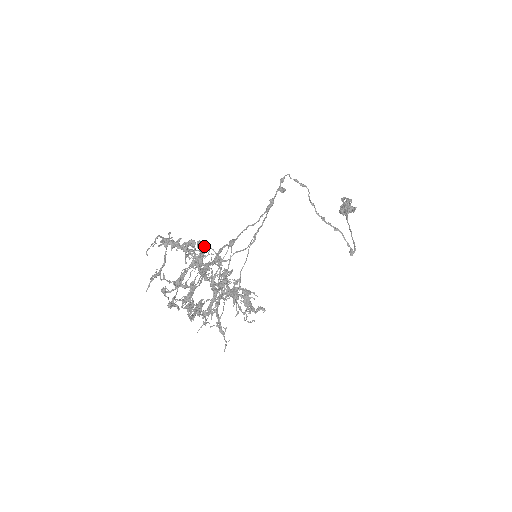
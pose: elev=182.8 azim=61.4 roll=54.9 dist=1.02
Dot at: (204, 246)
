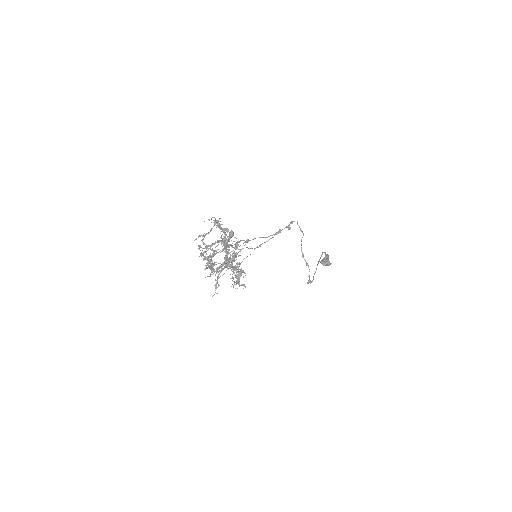
Dot at: (233, 235)
